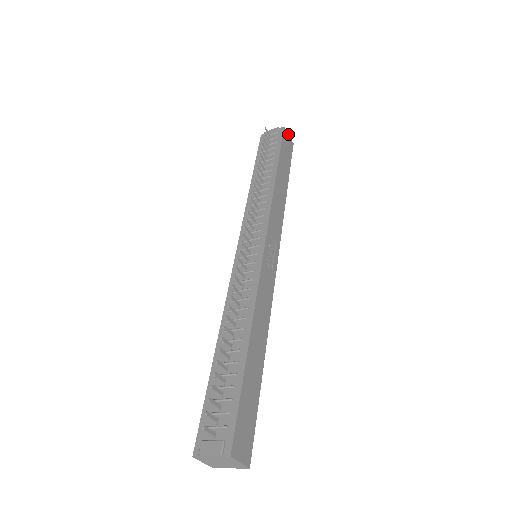
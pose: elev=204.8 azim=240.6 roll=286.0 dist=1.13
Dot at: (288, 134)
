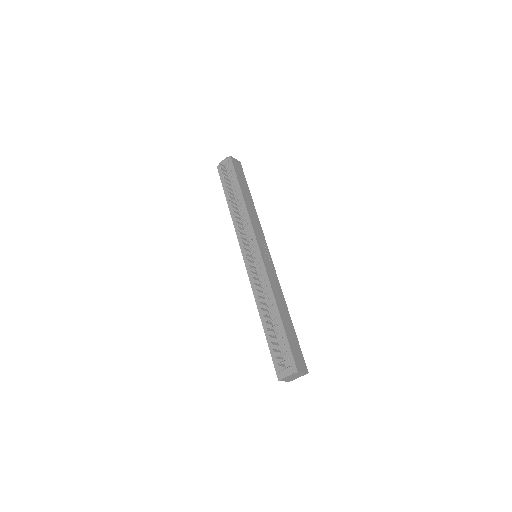
Dot at: occluded
